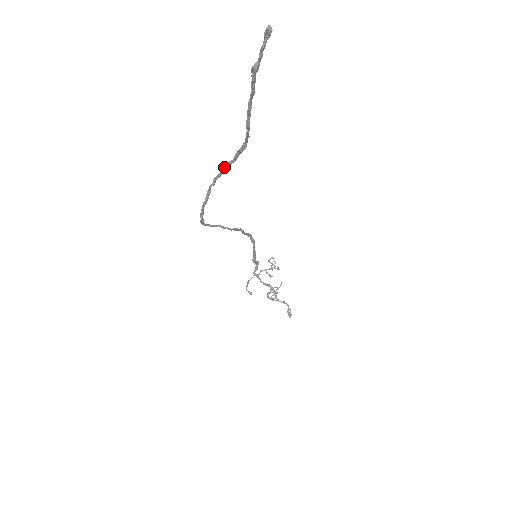
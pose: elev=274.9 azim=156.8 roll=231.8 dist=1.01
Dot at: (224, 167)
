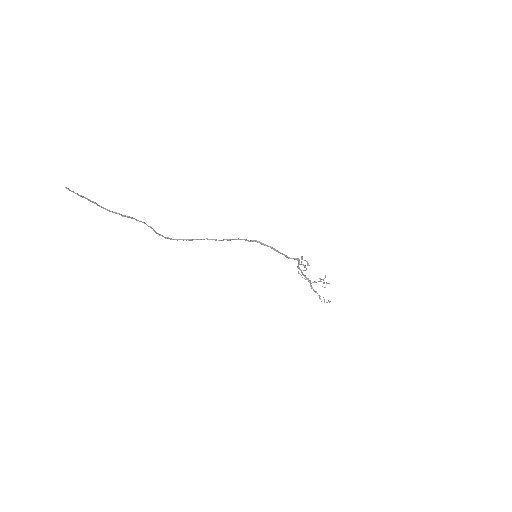
Dot at: (136, 220)
